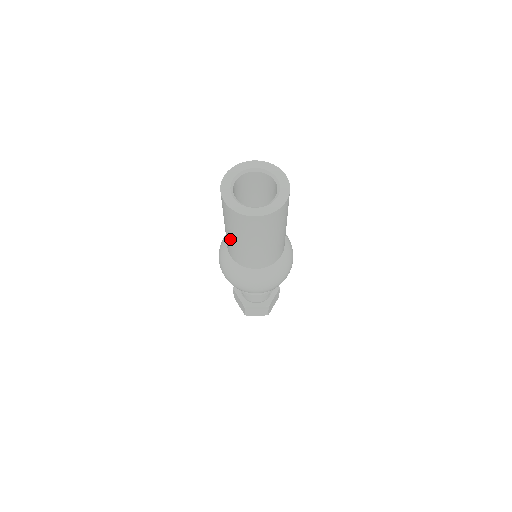
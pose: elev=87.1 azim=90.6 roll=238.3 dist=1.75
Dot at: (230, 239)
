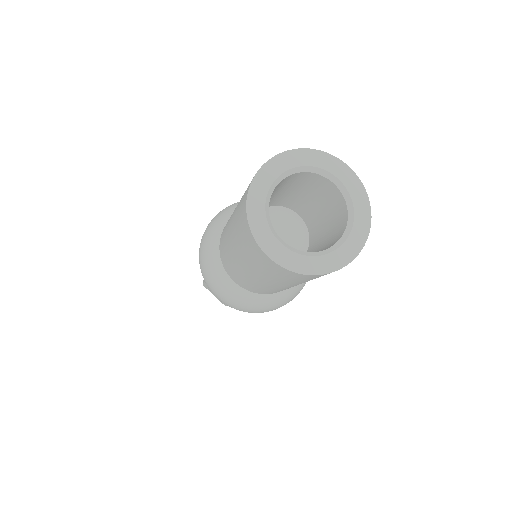
Dot at: (228, 228)
